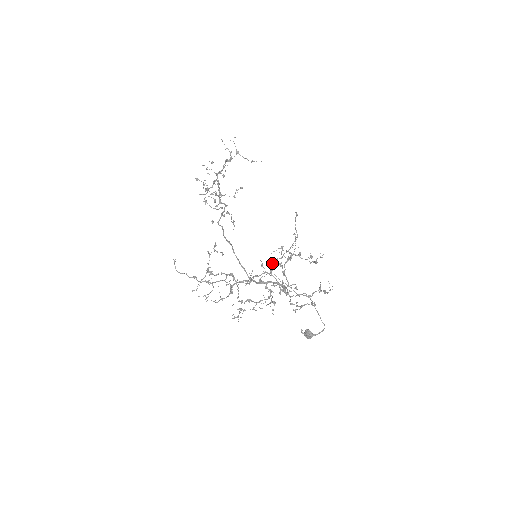
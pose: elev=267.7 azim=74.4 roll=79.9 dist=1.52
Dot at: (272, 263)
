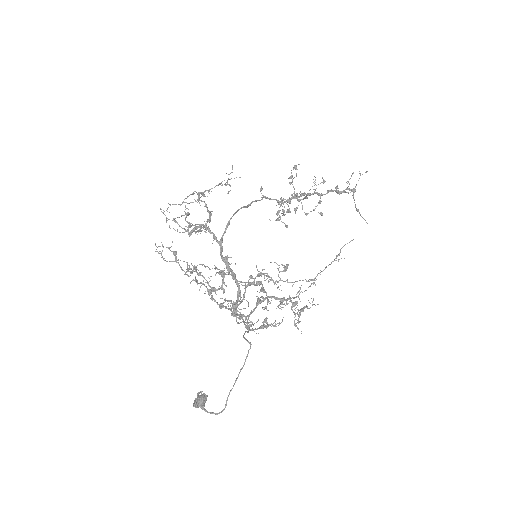
Dot at: (260, 273)
